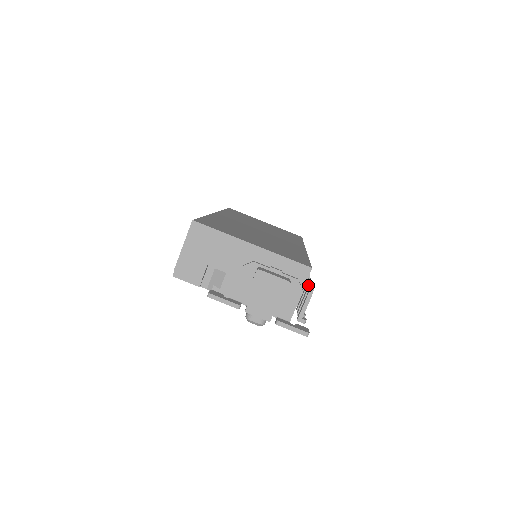
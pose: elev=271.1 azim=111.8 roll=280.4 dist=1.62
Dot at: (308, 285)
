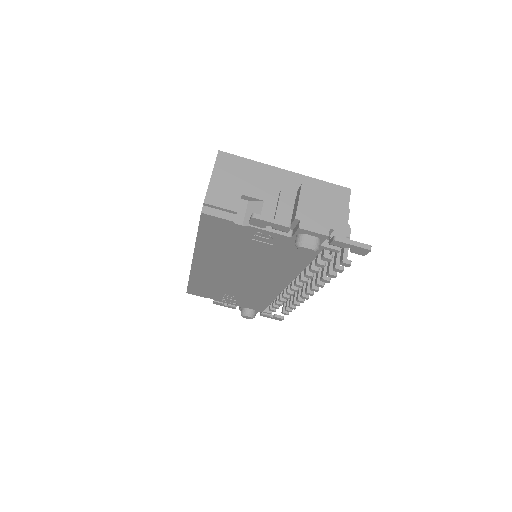
Dot at: occluded
